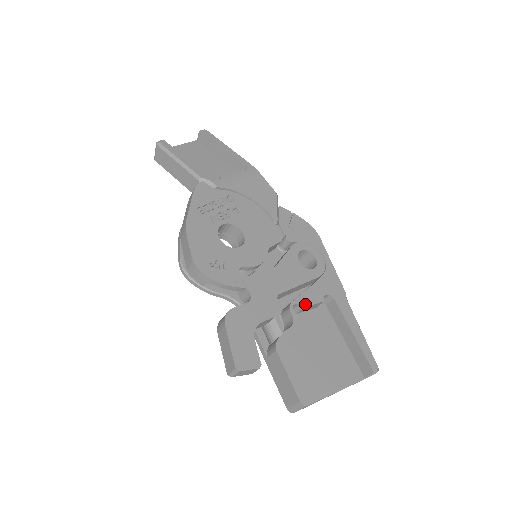
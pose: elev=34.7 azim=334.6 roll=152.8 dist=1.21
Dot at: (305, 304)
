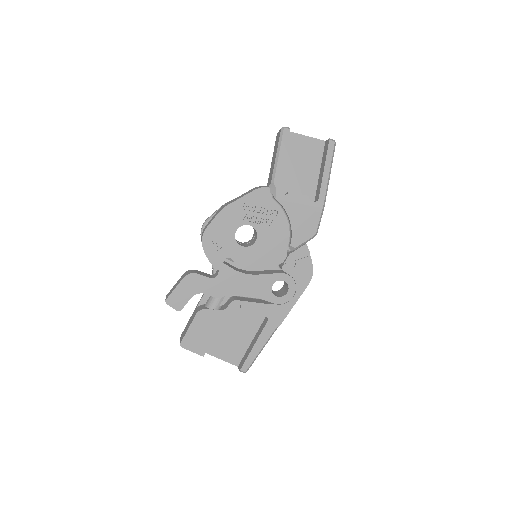
Dot at: (244, 308)
